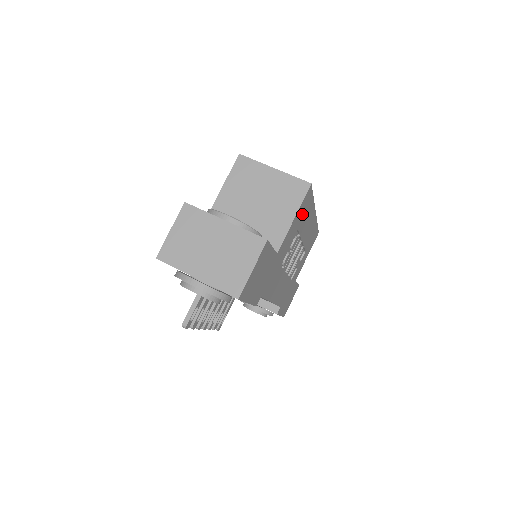
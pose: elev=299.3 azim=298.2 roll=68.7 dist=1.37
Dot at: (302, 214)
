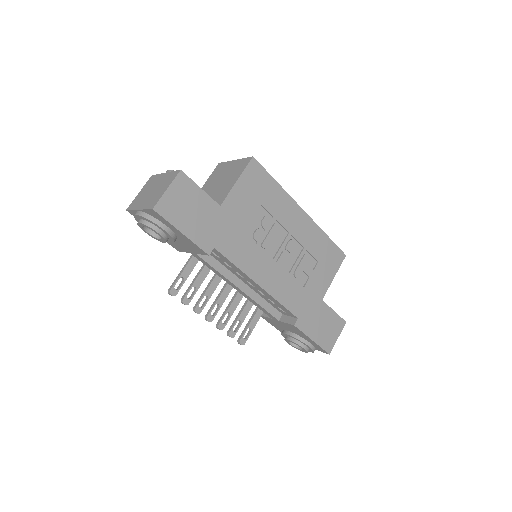
Dot at: (258, 188)
